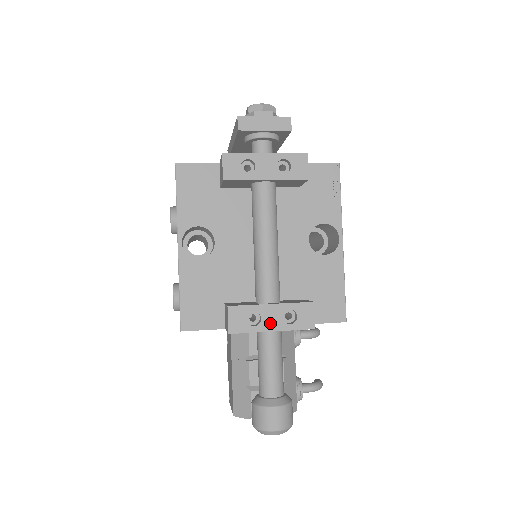
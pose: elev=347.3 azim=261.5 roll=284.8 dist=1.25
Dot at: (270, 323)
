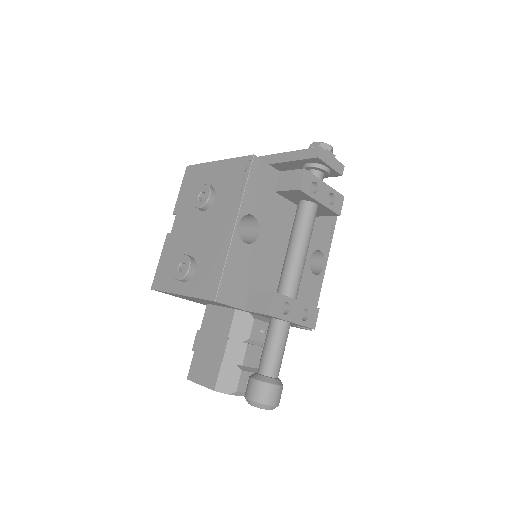
Dot at: (294, 315)
